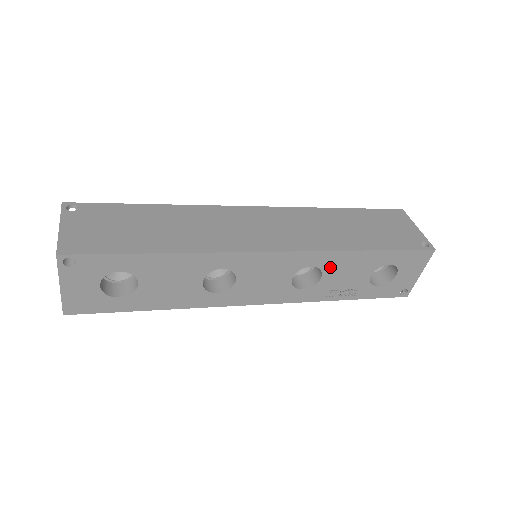
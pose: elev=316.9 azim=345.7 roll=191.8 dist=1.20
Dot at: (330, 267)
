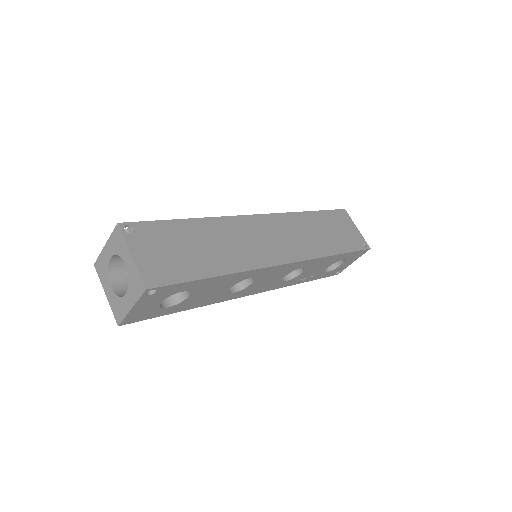
Dot at: (310, 266)
